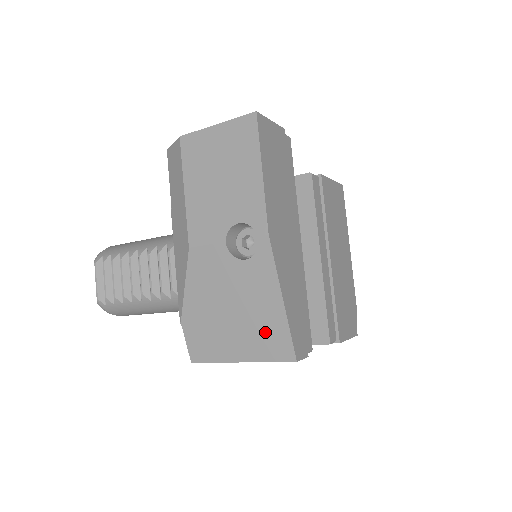
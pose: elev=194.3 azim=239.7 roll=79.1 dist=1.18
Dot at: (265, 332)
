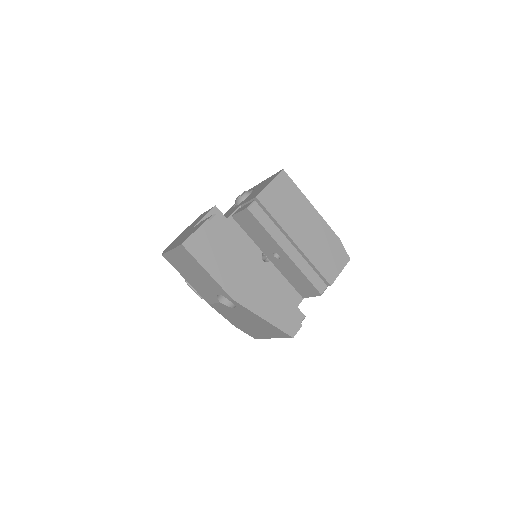
Dot at: (270, 329)
